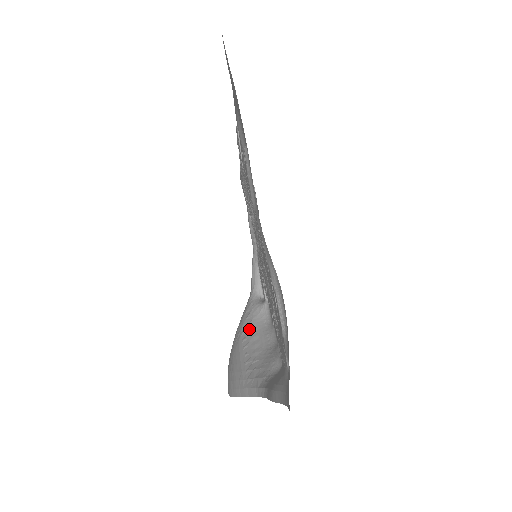
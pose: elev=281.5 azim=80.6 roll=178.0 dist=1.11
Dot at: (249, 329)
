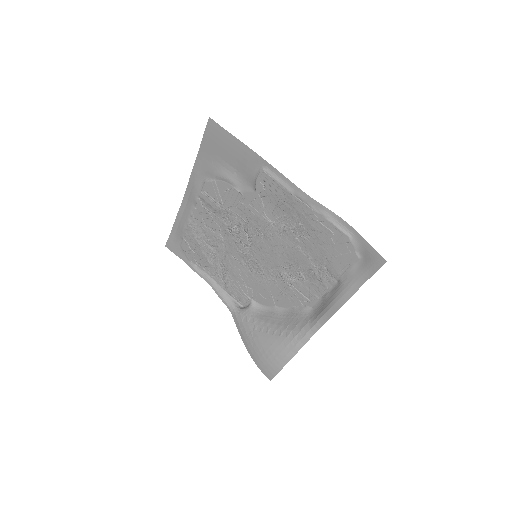
Dot at: (258, 323)
